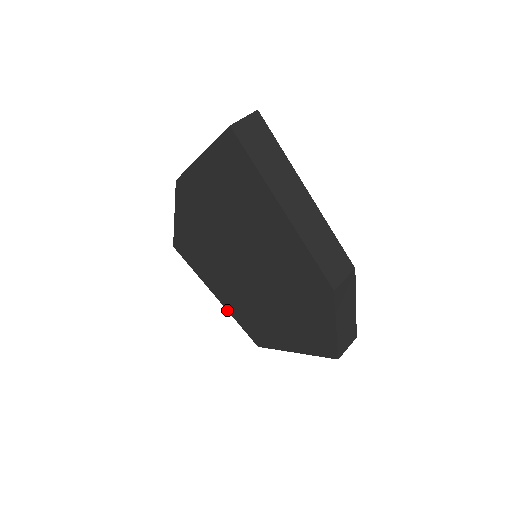
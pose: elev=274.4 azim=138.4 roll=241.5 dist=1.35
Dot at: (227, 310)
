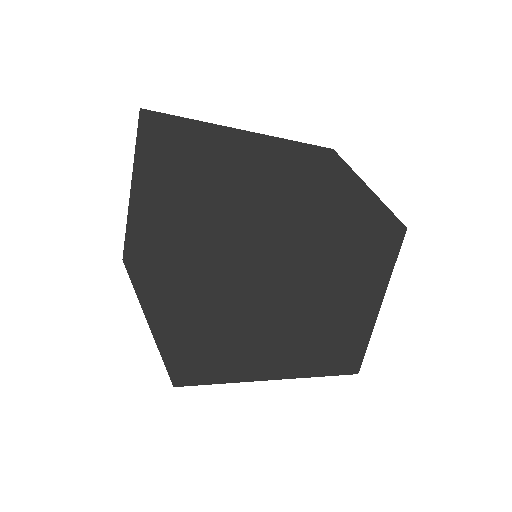
Dot at: (292, 378)
